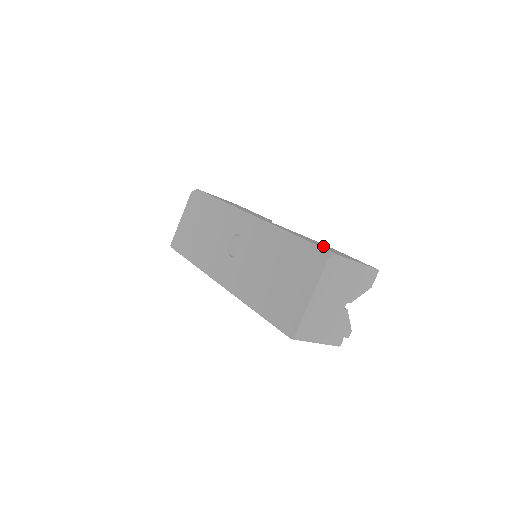
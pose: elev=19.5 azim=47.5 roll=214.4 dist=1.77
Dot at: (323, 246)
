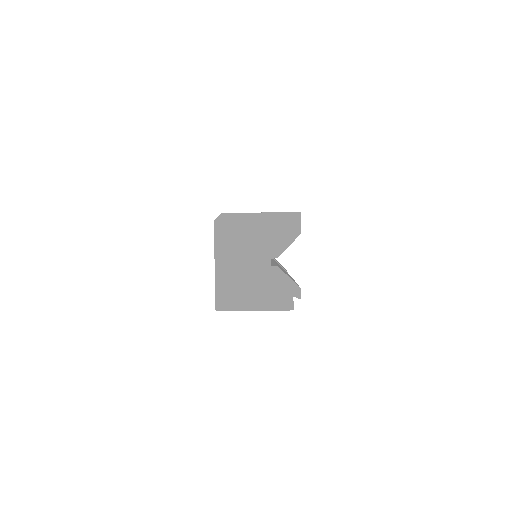
Dot at: occluded
